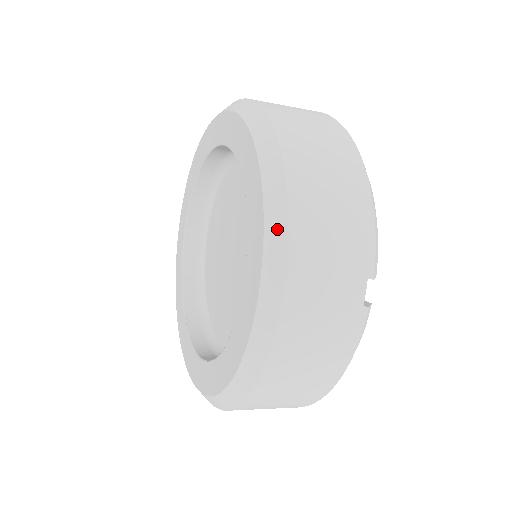
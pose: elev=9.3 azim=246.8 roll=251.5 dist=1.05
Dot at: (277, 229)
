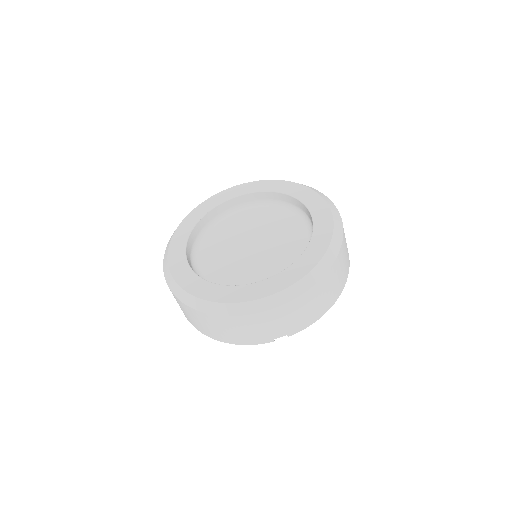
Dot at: (295, 292)
